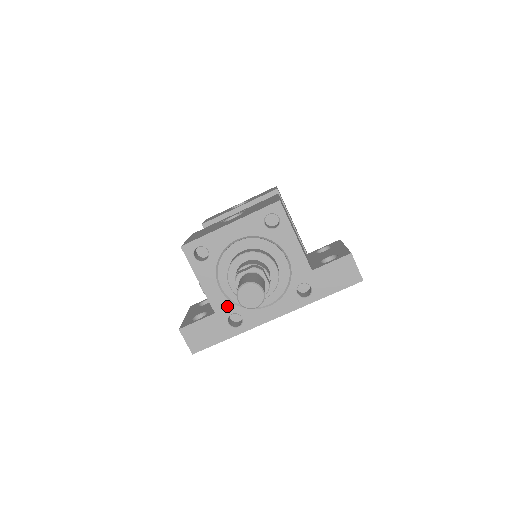
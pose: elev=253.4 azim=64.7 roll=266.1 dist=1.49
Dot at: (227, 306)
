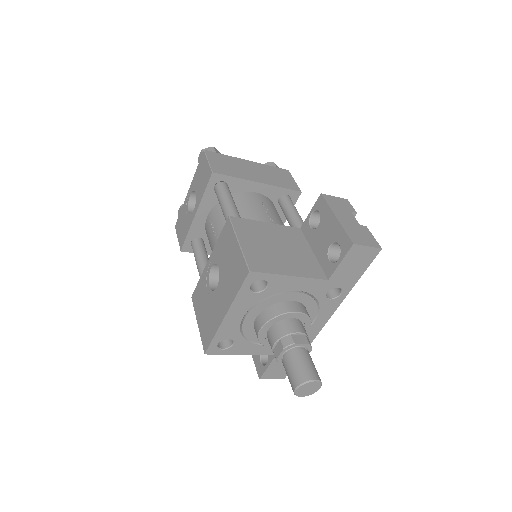
Dot at: occluded
